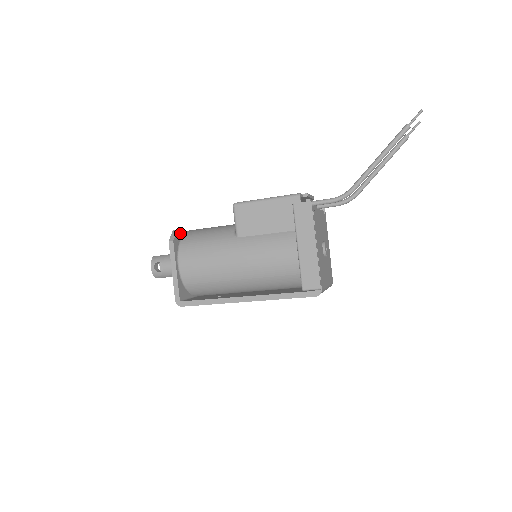
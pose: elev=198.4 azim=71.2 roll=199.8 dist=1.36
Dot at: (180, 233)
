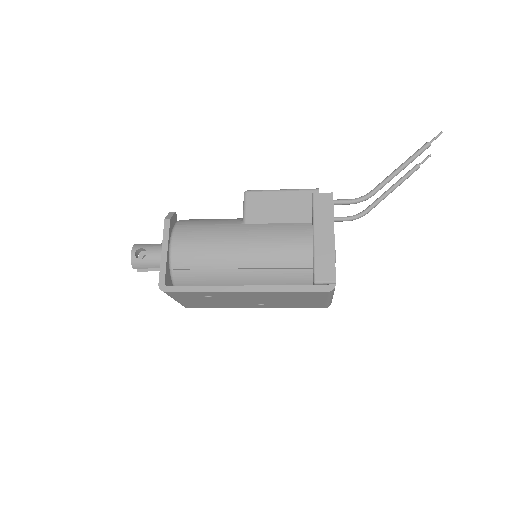
Dot at: (176, 218)
